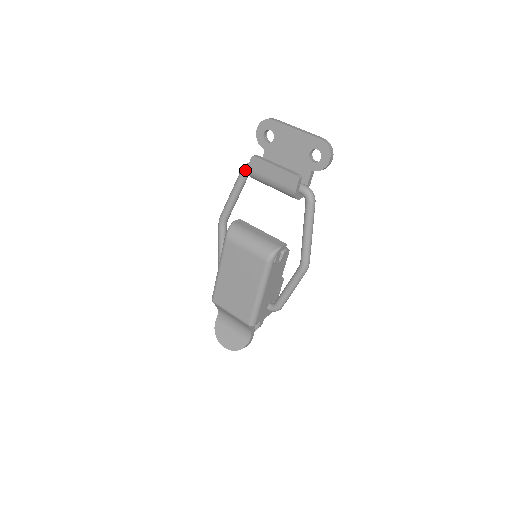
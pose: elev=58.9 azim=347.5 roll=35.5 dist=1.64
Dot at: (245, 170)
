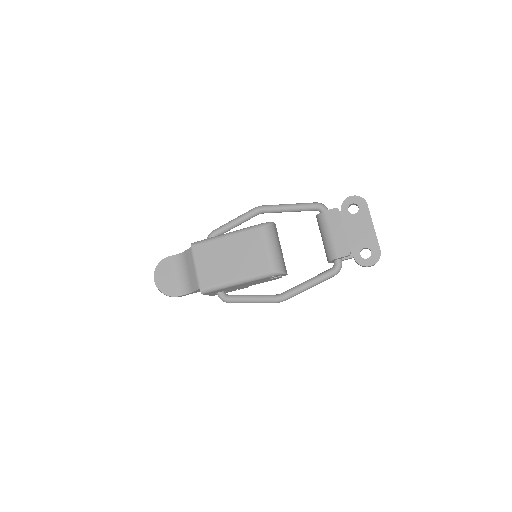
Dot at: (318, 206)
